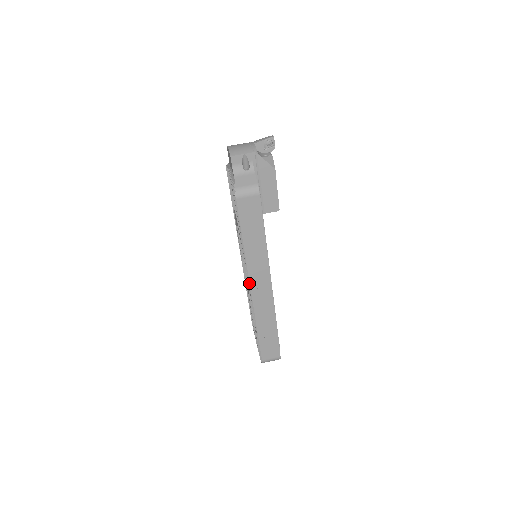
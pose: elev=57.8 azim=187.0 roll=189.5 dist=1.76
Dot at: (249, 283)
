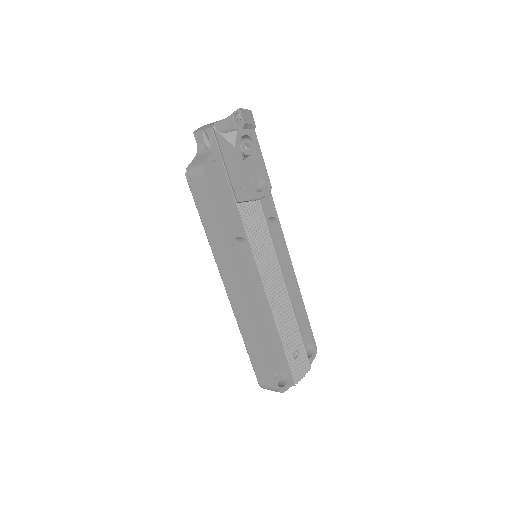
Dot at: (223, 281)
